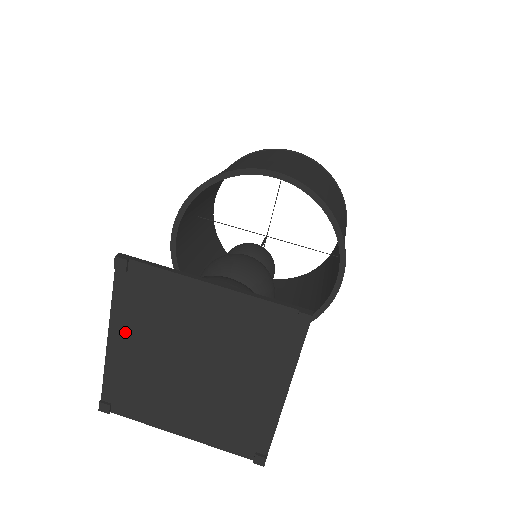
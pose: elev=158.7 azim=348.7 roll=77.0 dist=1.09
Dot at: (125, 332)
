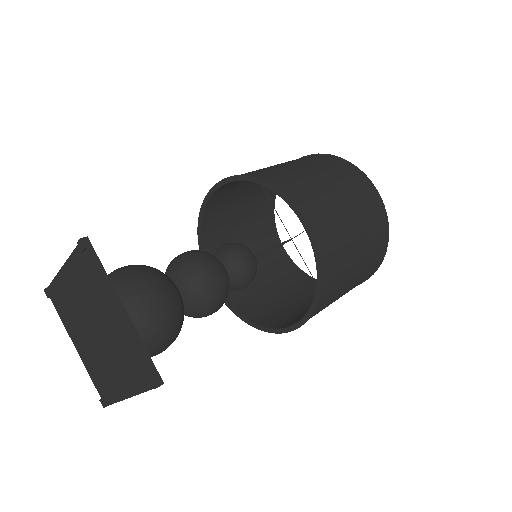
Dot at: (71, 275)
